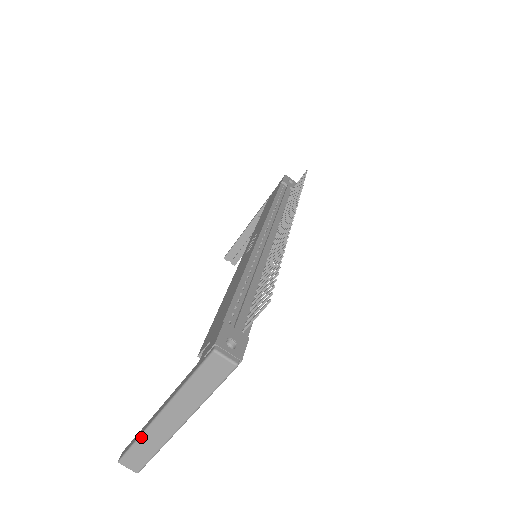
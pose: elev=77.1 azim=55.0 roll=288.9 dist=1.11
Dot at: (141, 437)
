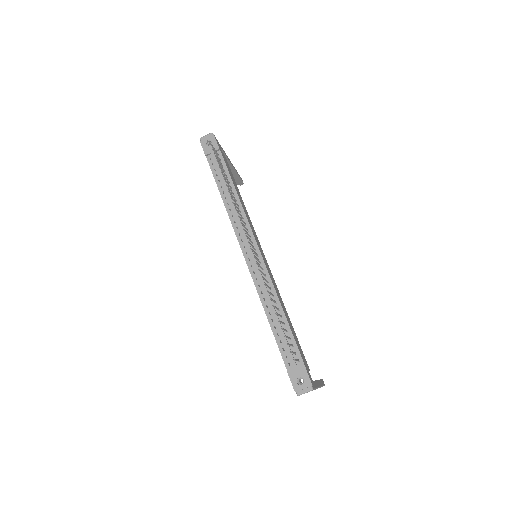
Dot at: occluded
